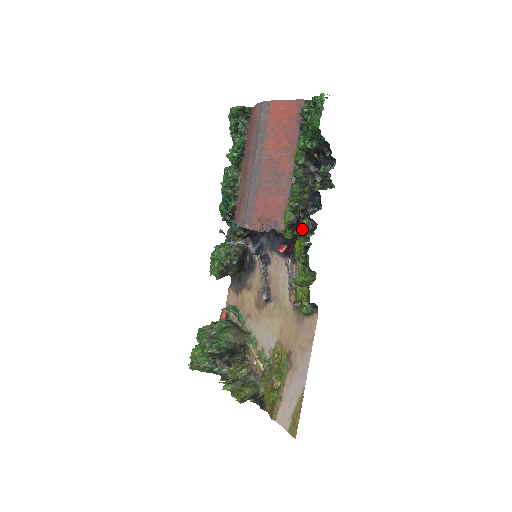
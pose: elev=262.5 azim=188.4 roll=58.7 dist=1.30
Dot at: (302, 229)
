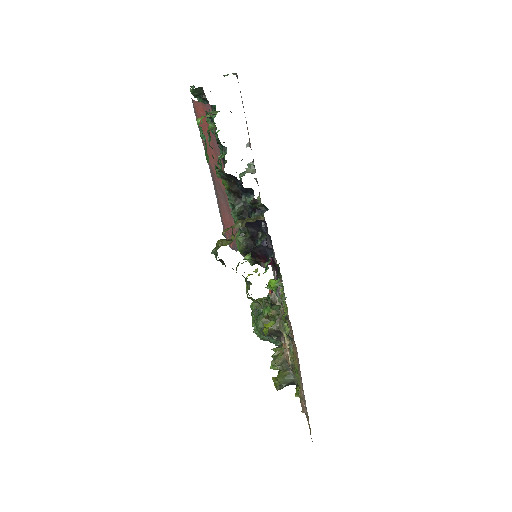
Dot at: (258, 256)
